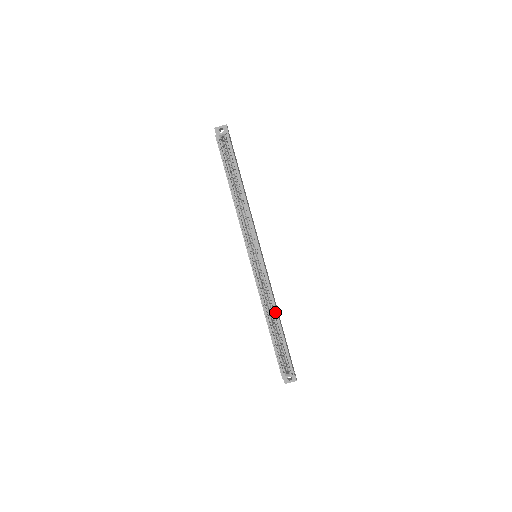
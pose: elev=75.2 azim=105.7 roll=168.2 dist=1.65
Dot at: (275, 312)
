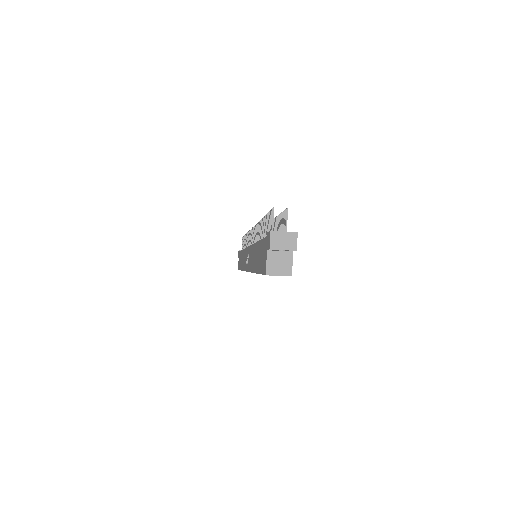
Dot at: occluded
